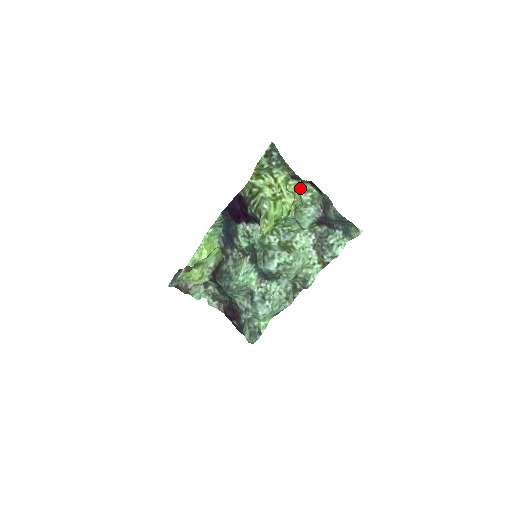
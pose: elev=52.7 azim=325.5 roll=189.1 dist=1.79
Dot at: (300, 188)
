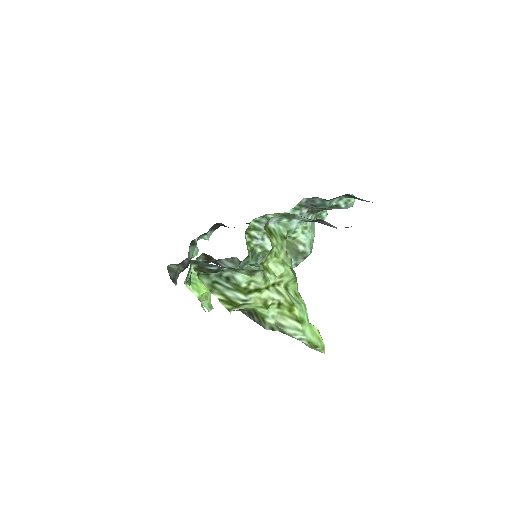
Dot at: occluded
